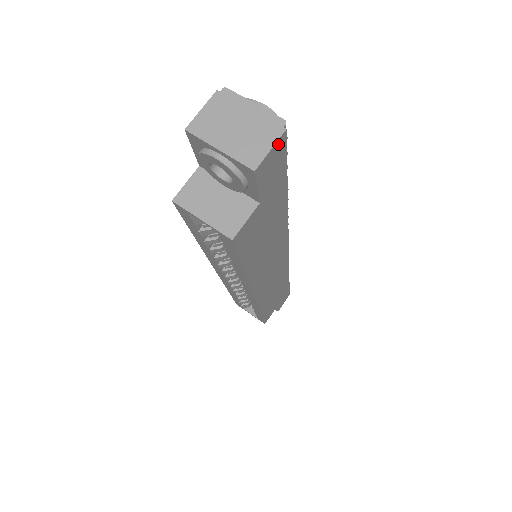
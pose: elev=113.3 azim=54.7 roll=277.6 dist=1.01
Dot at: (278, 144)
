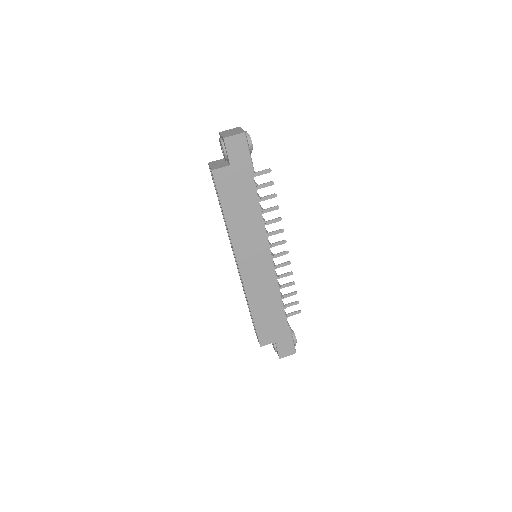
Dot at: (238, 137)
